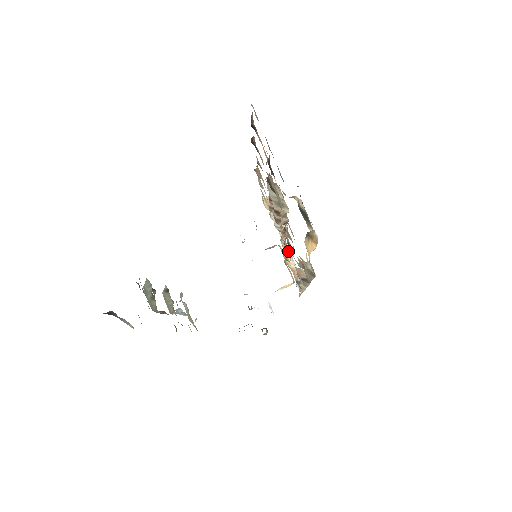
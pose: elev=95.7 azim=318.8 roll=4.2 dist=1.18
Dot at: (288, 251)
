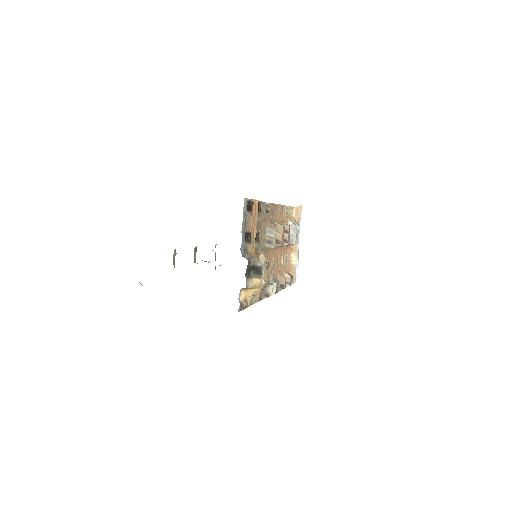
Dot at: (274, 264)
